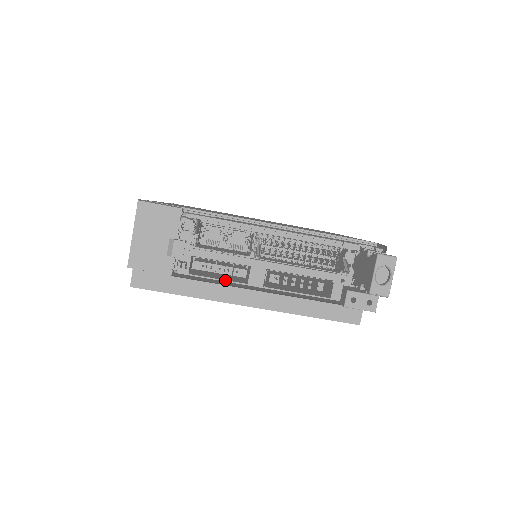
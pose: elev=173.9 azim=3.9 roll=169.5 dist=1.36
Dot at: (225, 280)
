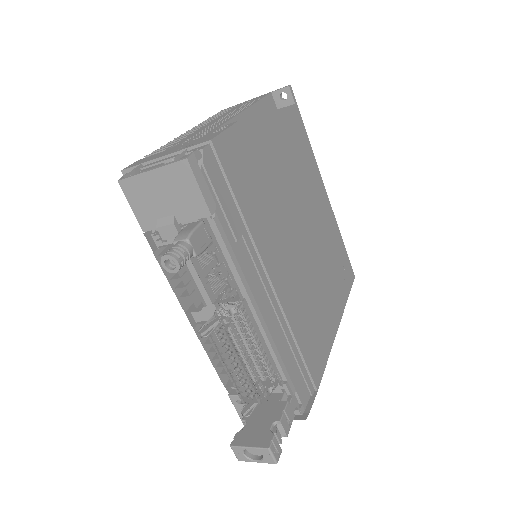
Dot at: (178, 285)
